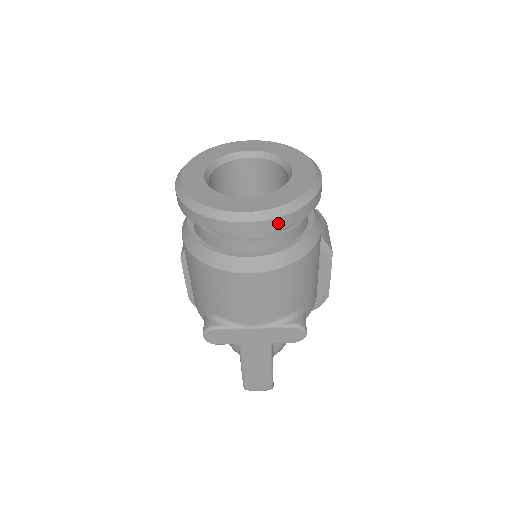
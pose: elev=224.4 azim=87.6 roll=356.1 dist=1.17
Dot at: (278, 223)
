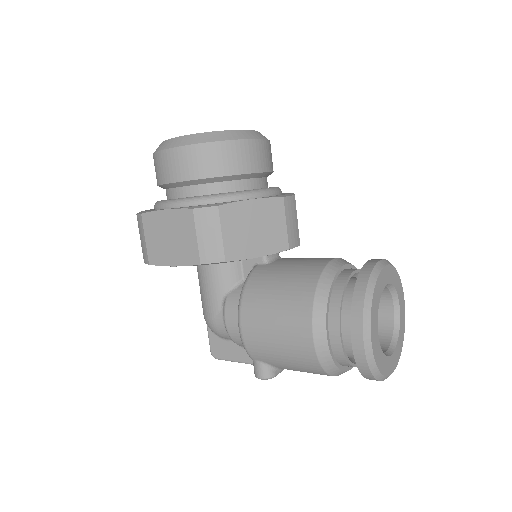
Dot at: occluded
